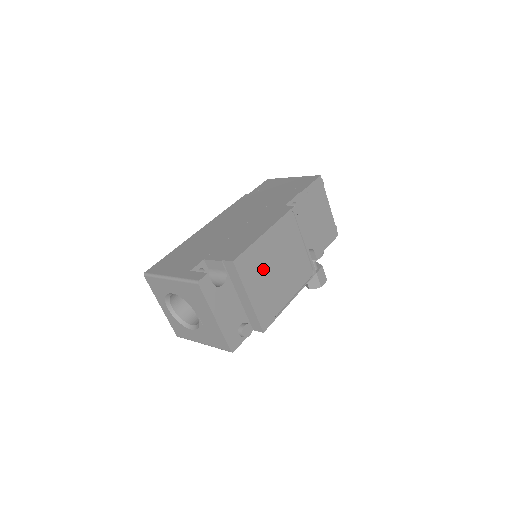
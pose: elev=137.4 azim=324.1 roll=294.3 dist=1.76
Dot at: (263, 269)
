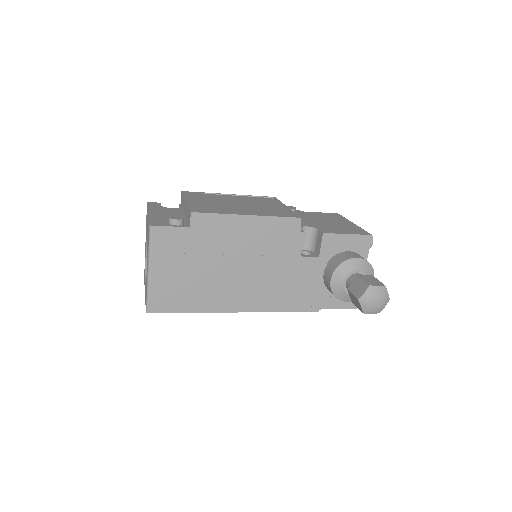
Dot at: (216, 201)
